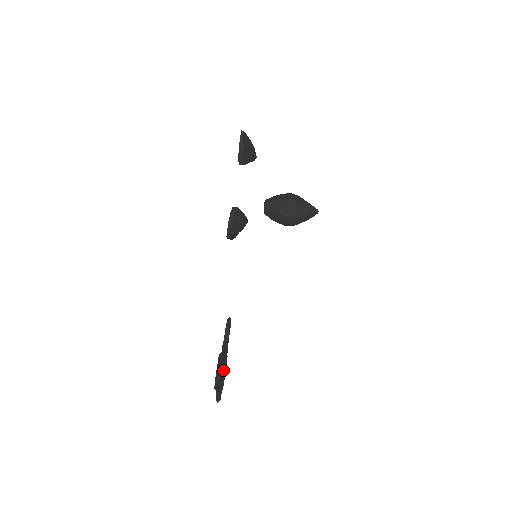
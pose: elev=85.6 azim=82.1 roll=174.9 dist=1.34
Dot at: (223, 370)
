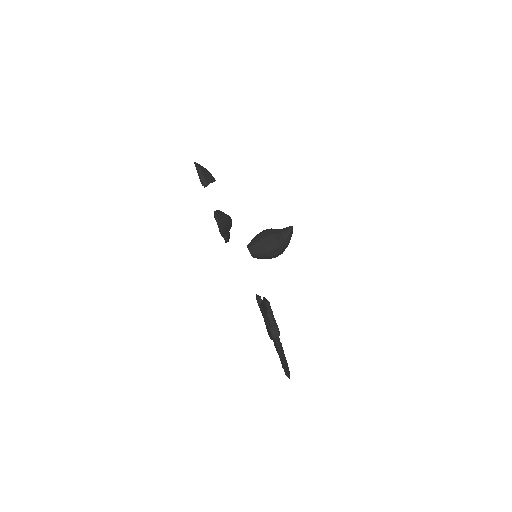
Dot at: occluded
